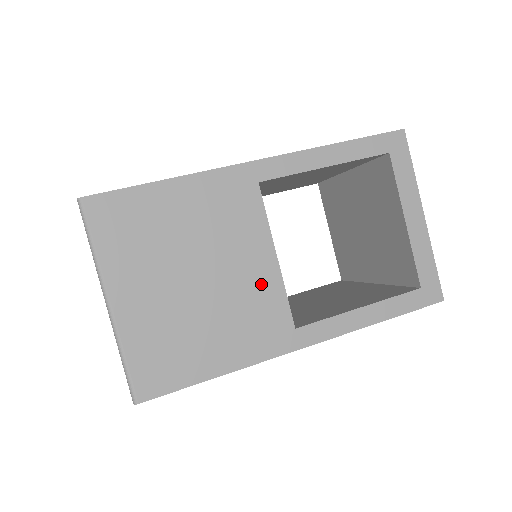
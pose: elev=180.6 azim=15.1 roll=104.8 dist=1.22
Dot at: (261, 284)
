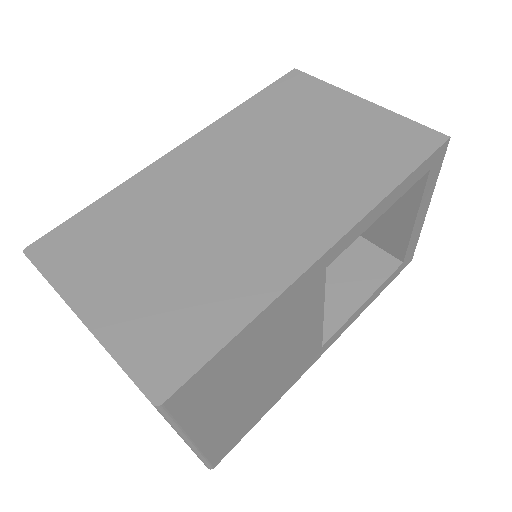
Dot at: (308, 340)
